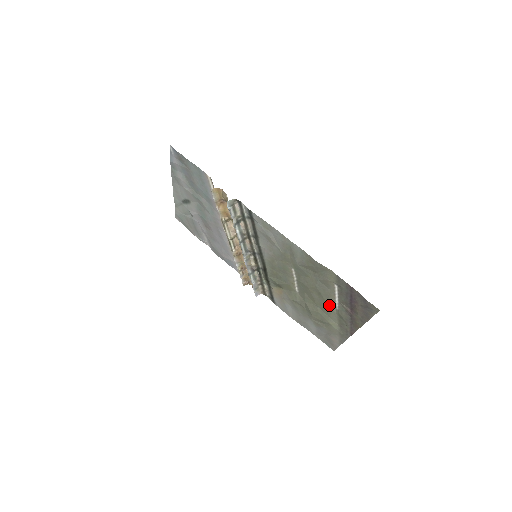
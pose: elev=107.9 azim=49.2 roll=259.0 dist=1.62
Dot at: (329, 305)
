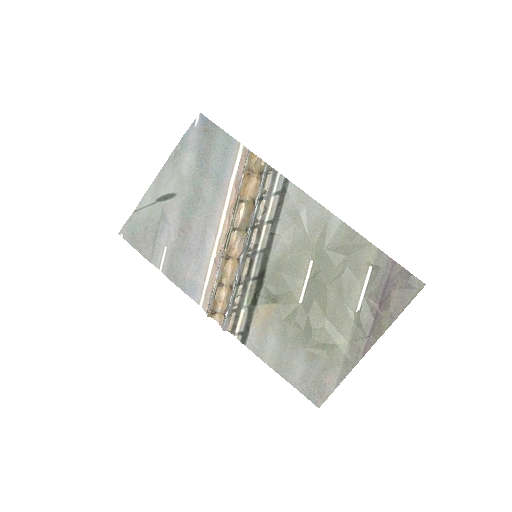
Dot at: (347, 308)
